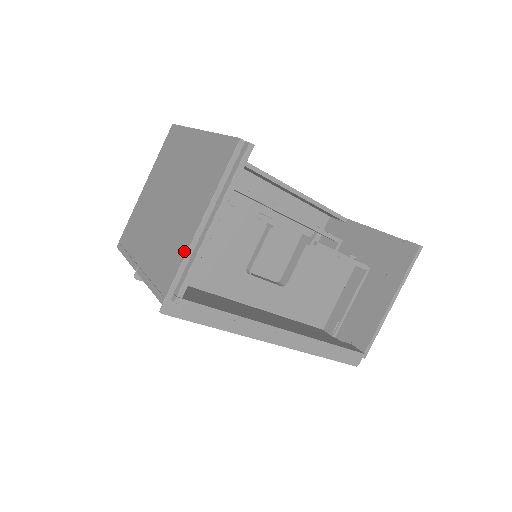
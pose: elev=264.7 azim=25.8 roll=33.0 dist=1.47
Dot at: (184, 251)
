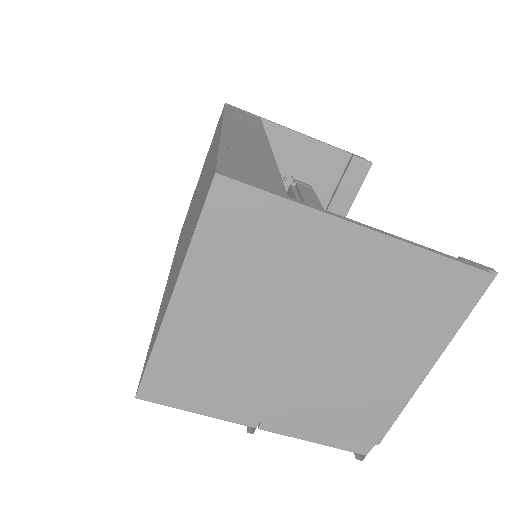
Dot at: (396, 405)
